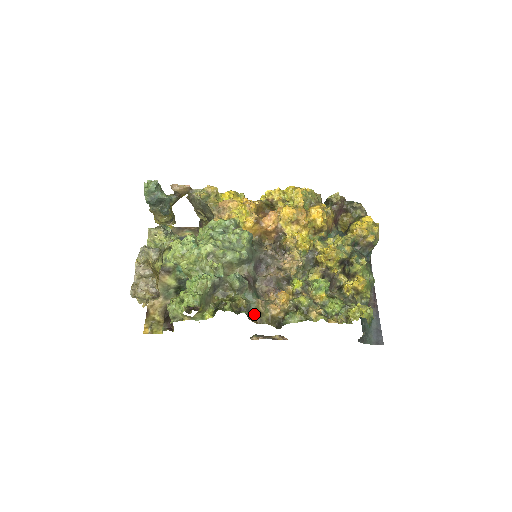
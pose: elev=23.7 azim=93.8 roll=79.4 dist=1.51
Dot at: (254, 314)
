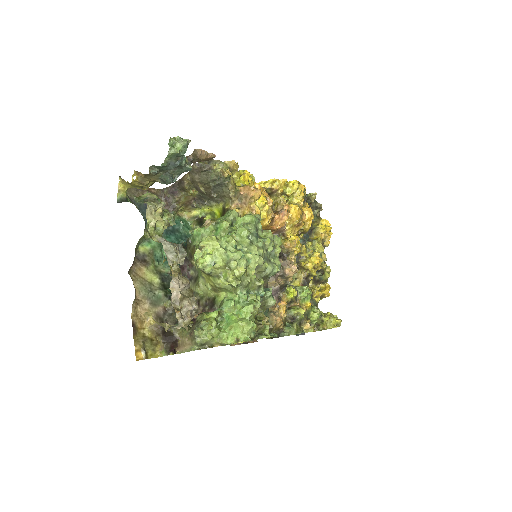
Dot at: occluded
